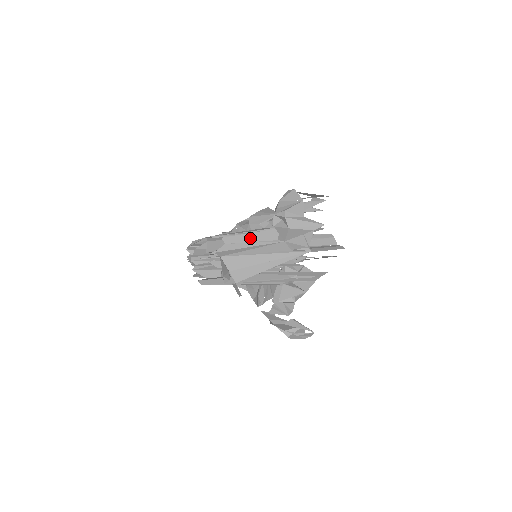
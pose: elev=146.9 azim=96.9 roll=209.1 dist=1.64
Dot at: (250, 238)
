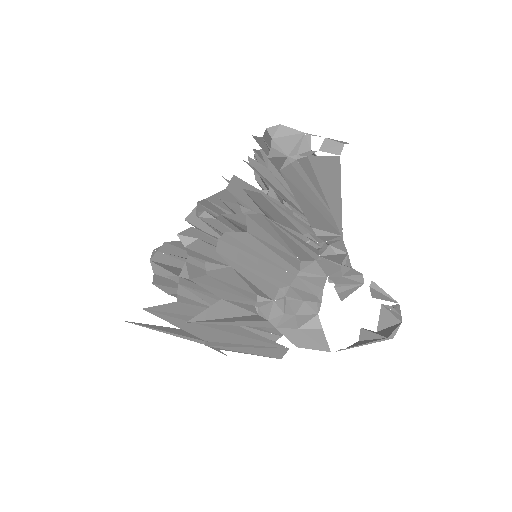
Dot at: occluded
